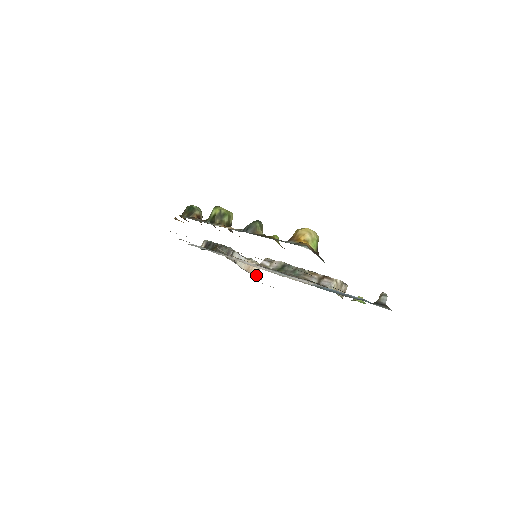
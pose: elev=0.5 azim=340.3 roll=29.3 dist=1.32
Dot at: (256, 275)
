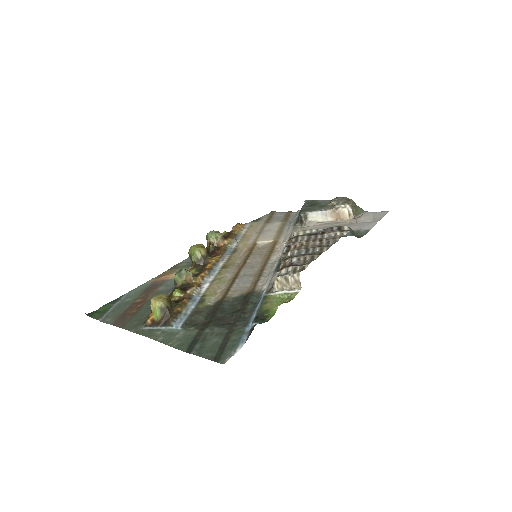
Dot at: (350, 218)
